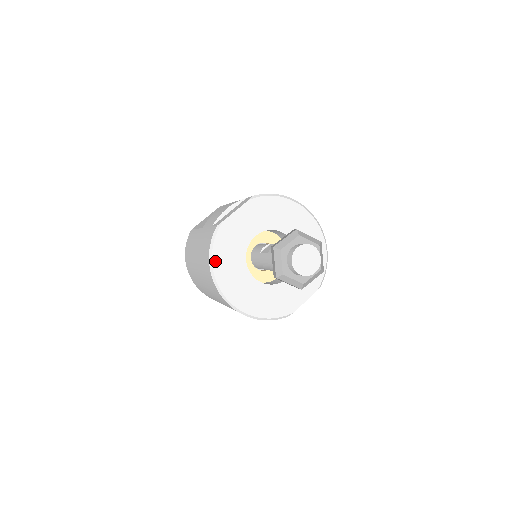
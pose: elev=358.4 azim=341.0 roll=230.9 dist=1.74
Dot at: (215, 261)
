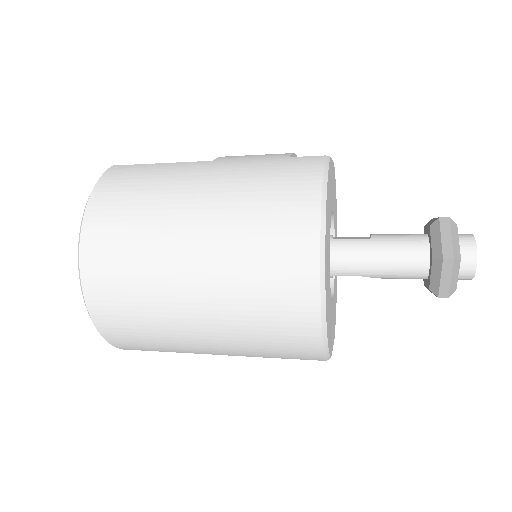
Dot at: (327, 199)
